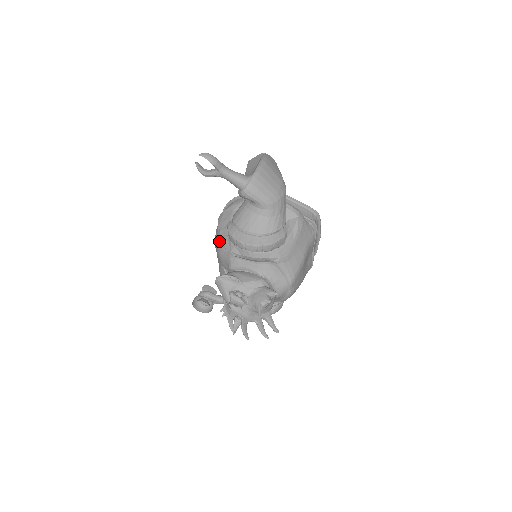
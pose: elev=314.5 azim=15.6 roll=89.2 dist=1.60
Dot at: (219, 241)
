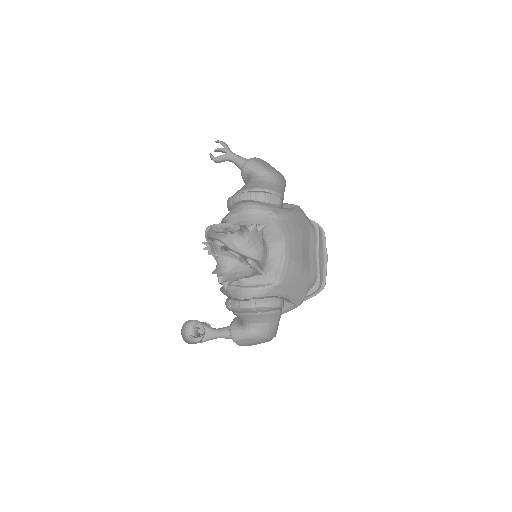
Dot at: occluded
